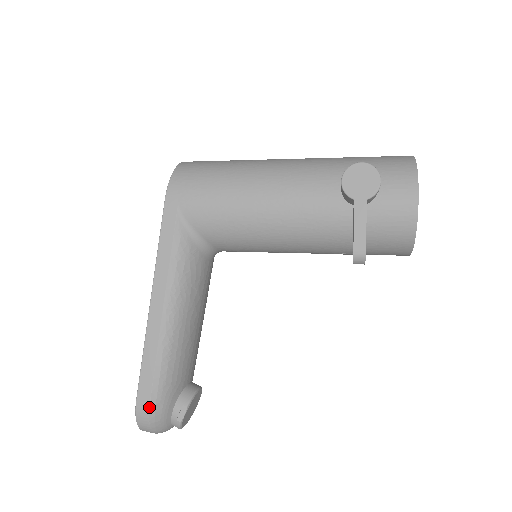
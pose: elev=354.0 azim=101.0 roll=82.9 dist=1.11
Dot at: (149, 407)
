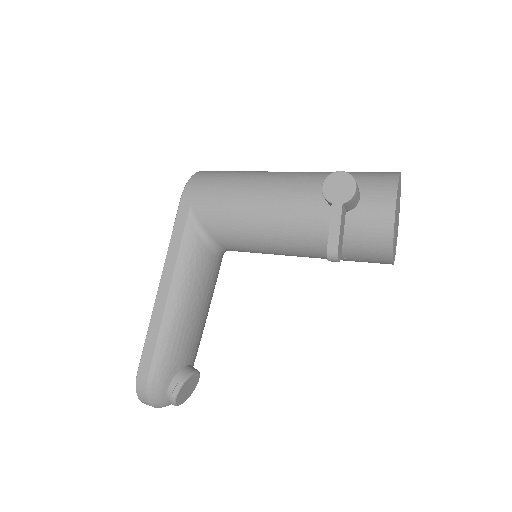
Dot at: (147, 379)
